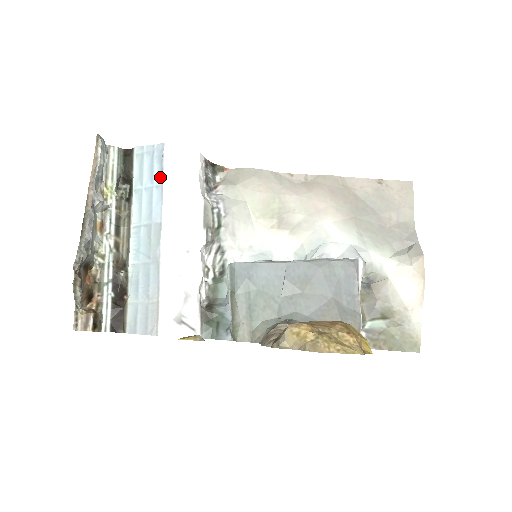
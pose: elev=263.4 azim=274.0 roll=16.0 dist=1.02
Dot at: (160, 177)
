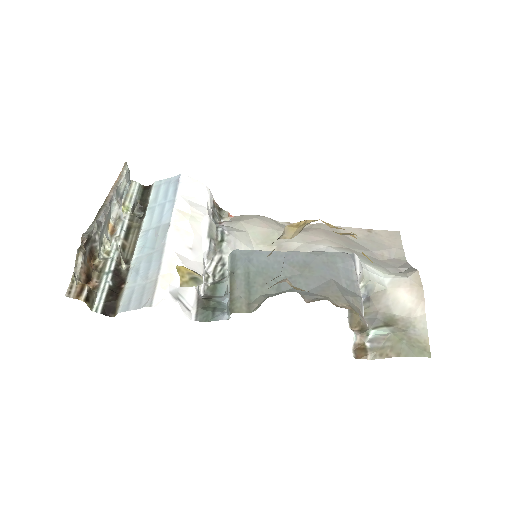
Dot at: (173, 194)
